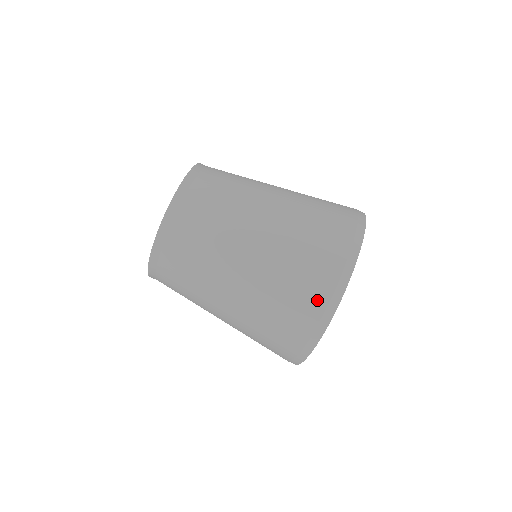
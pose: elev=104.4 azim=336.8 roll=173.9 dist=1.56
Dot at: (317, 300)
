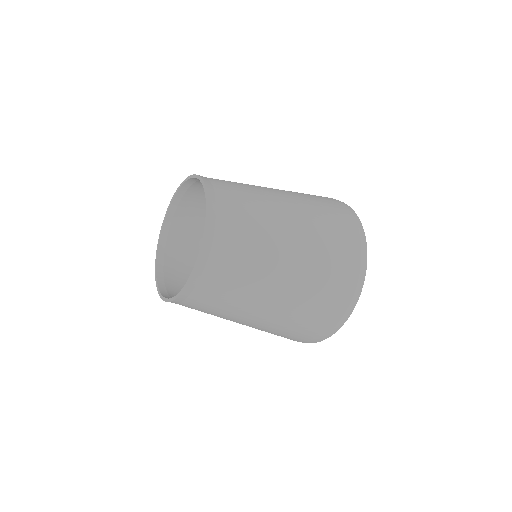
Dot at: (353, 262)
